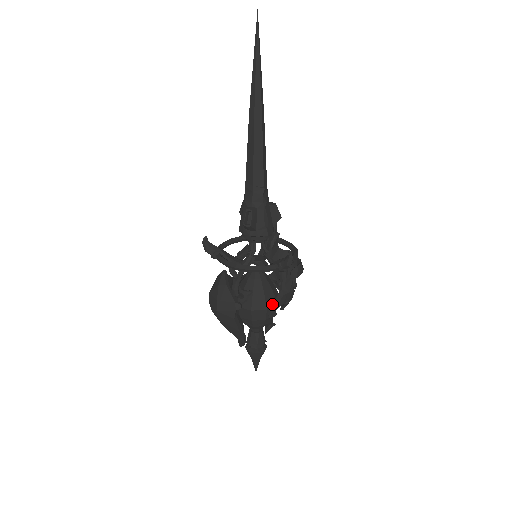
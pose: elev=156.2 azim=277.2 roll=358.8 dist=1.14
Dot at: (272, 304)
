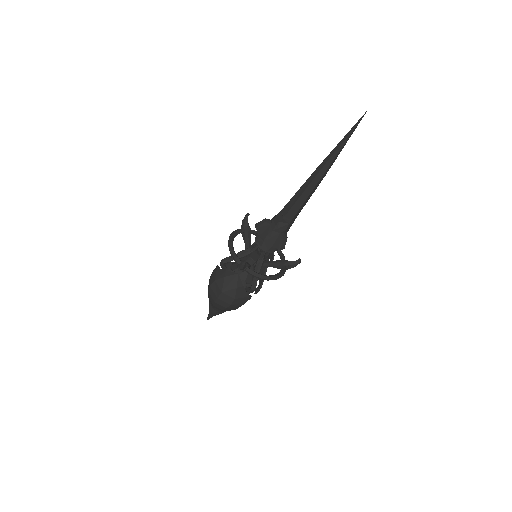
Dot at: occluded
